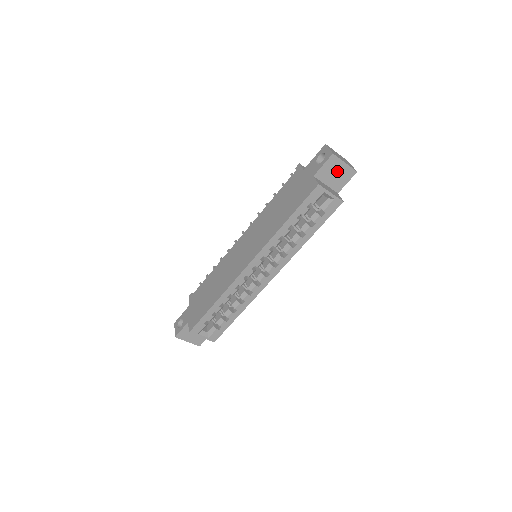
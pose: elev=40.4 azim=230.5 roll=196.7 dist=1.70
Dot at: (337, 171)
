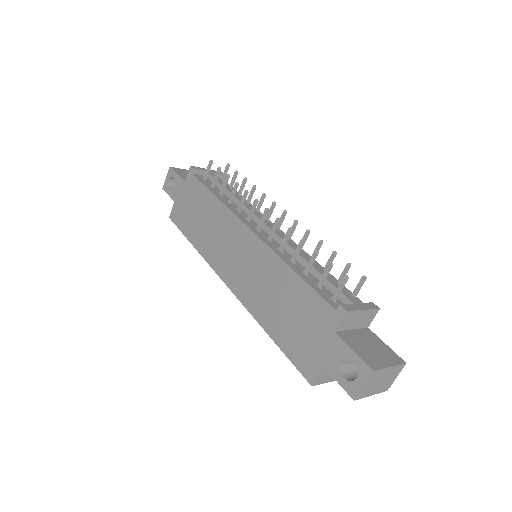
Dot at: occluded
